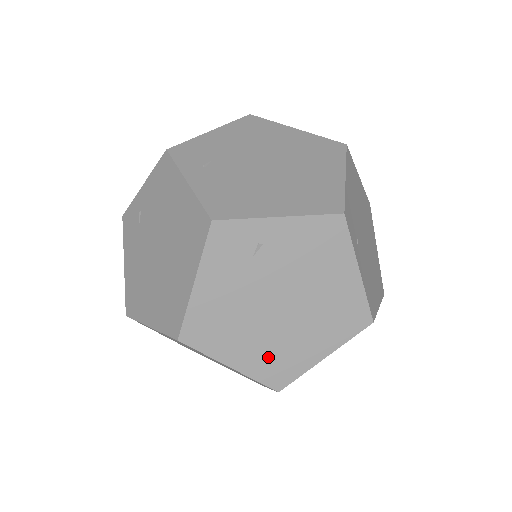
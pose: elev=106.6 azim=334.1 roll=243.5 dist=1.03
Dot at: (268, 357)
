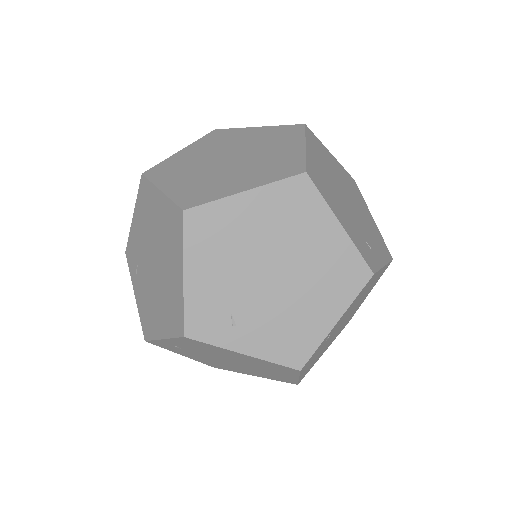
Dot at: (265, 375)
